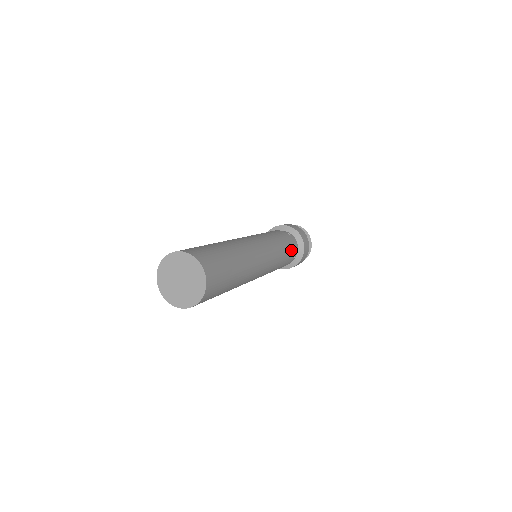
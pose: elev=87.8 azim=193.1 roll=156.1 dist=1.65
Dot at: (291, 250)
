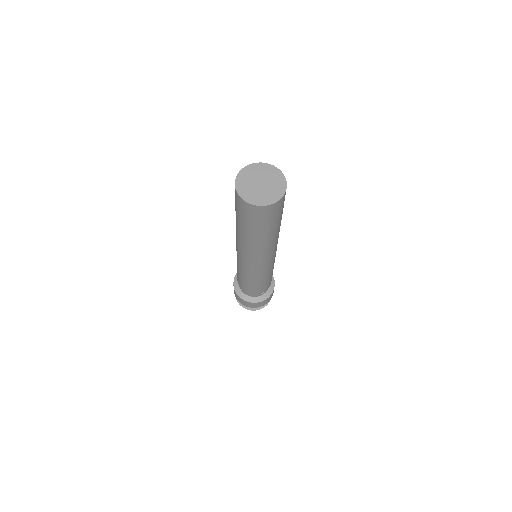
Dot at: (271, 279)
